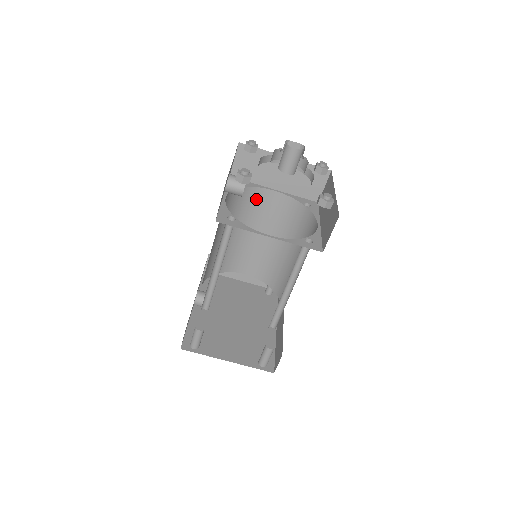
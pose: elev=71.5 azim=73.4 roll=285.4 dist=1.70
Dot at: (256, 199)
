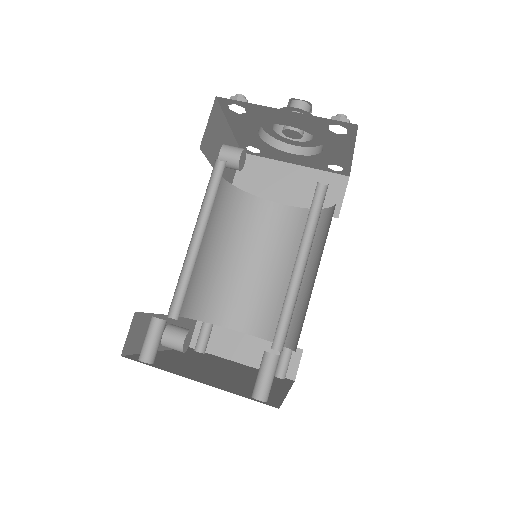
Dot at: (260, 215)
